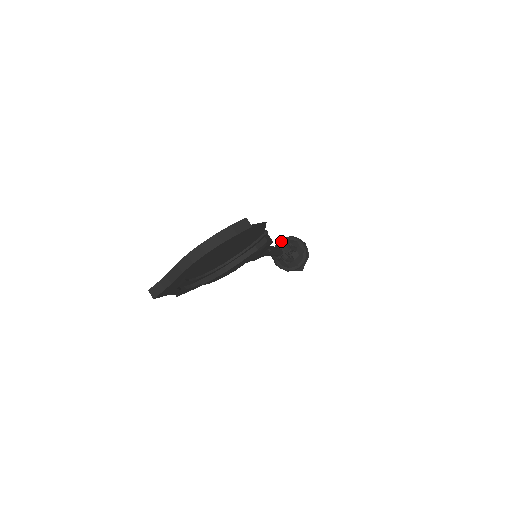
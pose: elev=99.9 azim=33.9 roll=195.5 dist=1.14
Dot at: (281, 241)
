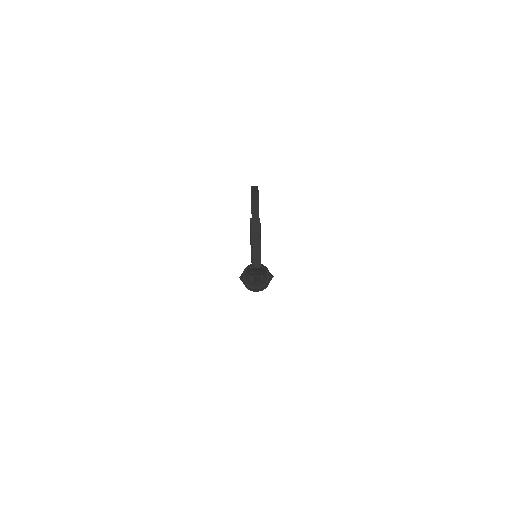
Dot at: (244, 276)
